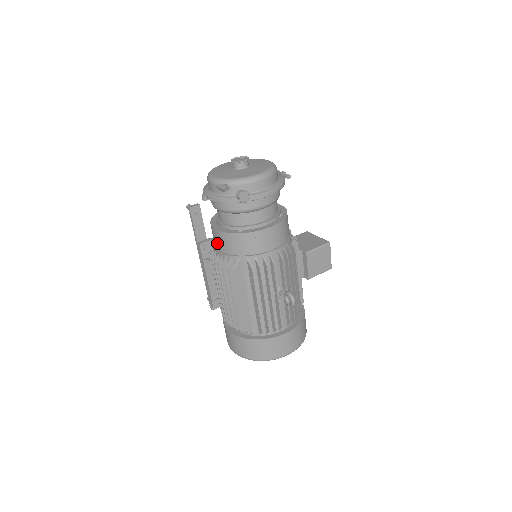
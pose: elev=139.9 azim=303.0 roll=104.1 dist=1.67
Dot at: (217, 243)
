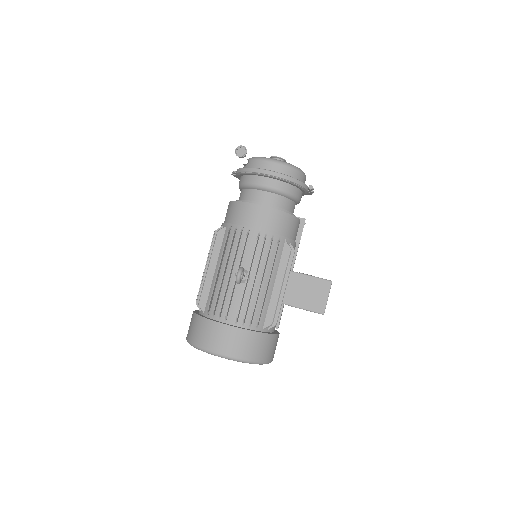
Dot at: occluded
